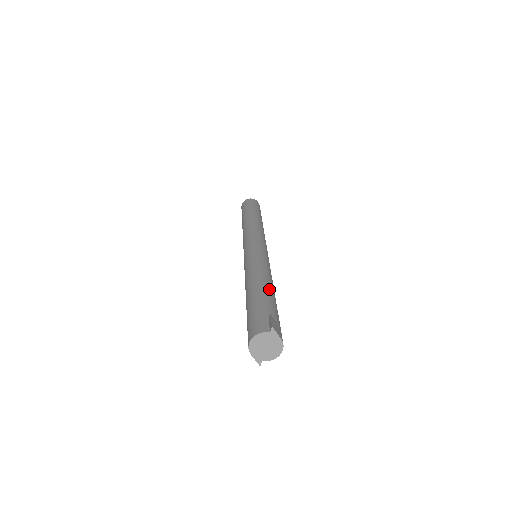
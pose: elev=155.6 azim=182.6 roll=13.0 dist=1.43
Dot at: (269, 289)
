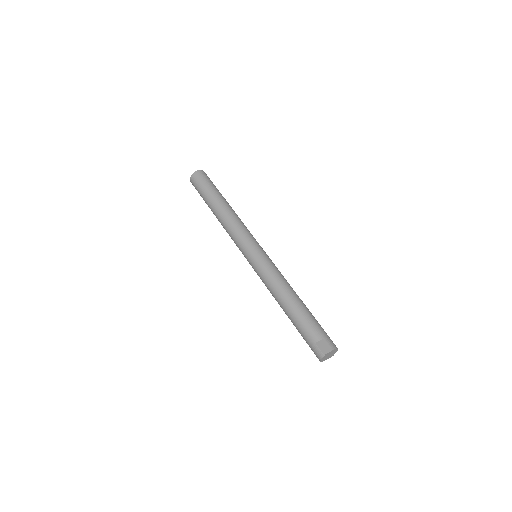
Dot at: (295, 307)
